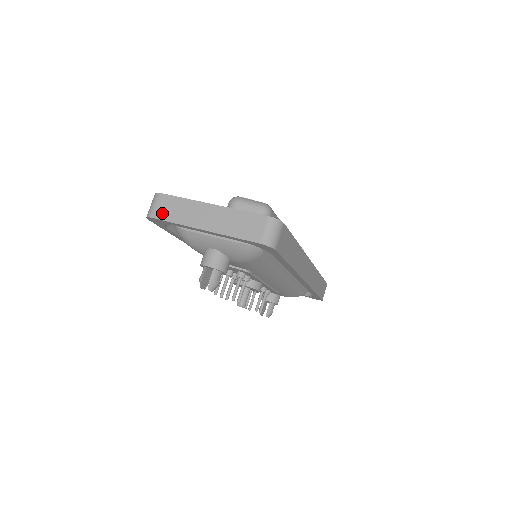
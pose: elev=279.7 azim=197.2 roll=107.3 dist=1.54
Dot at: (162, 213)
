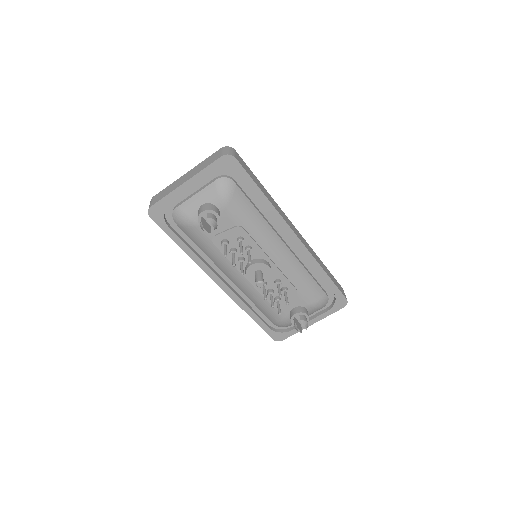
Dot at: (157, 200)
